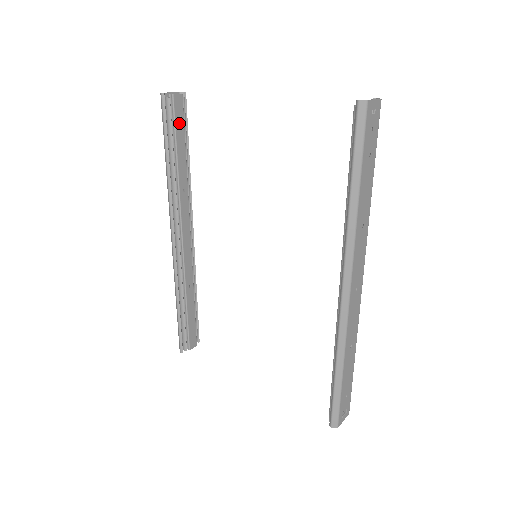
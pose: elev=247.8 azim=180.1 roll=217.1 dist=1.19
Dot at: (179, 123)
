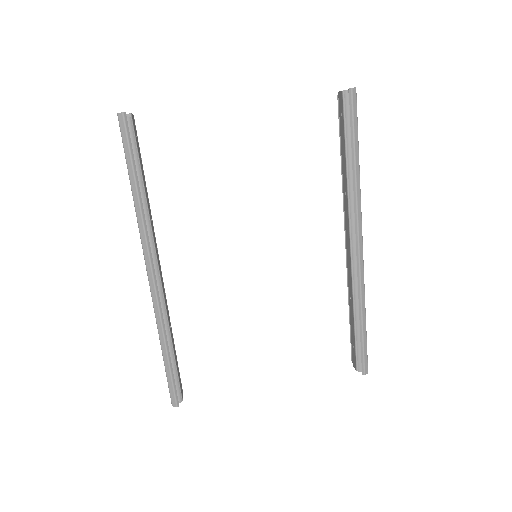
Dot at: (137, 145)
